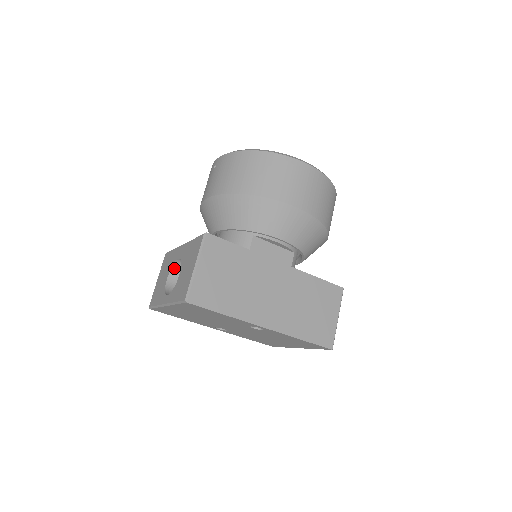
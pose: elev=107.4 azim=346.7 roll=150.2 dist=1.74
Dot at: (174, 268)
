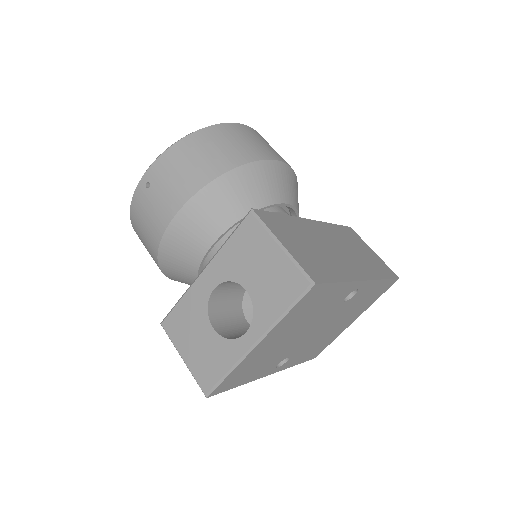
Dot at: (210, 311)
